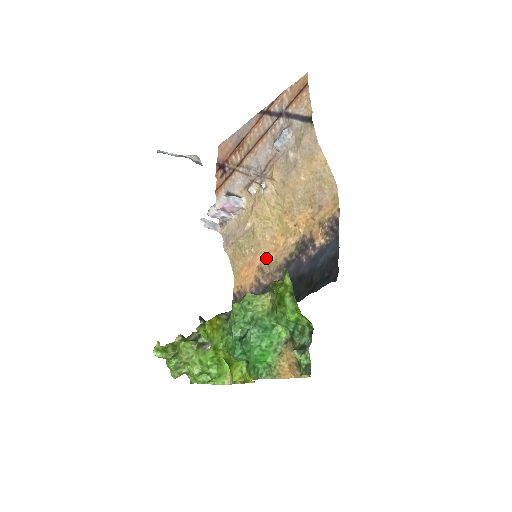
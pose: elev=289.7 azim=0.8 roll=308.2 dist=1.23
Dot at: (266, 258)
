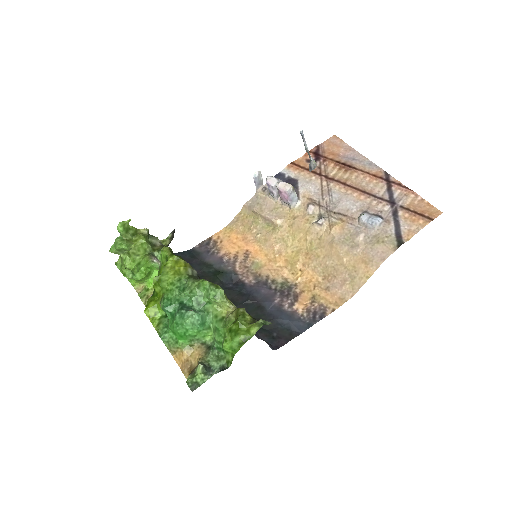
Dot at: (259, 255)
